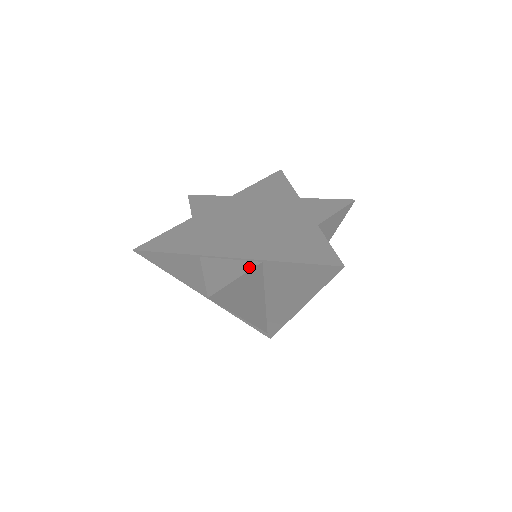
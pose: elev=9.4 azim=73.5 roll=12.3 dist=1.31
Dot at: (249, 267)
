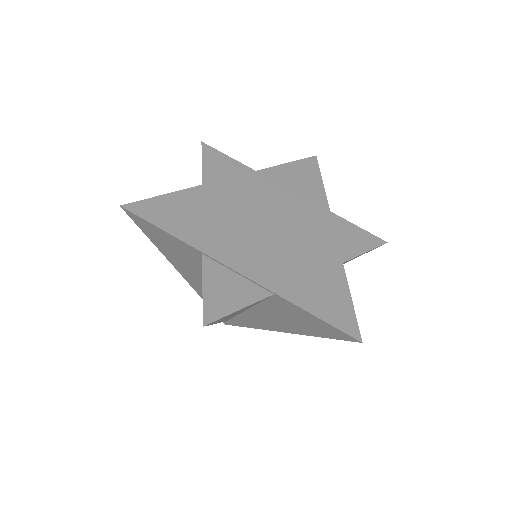
Dot at: (258, 296)
